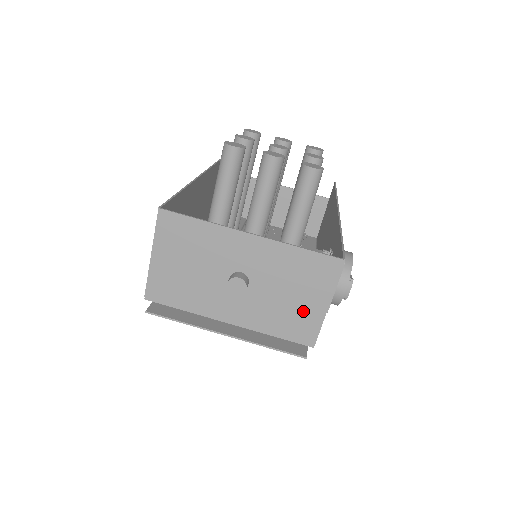
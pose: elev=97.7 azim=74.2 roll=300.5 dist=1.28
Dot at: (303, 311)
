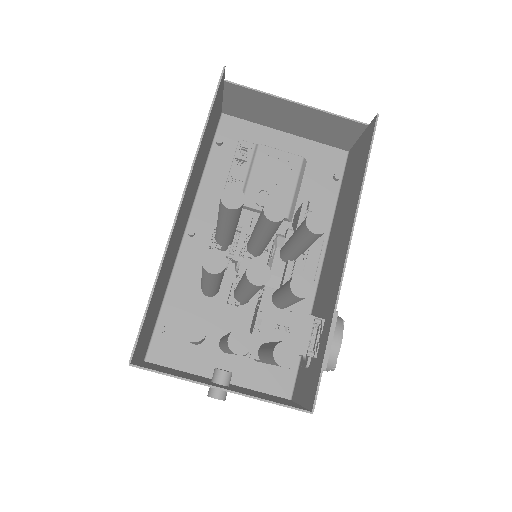
Dot at: occluded
